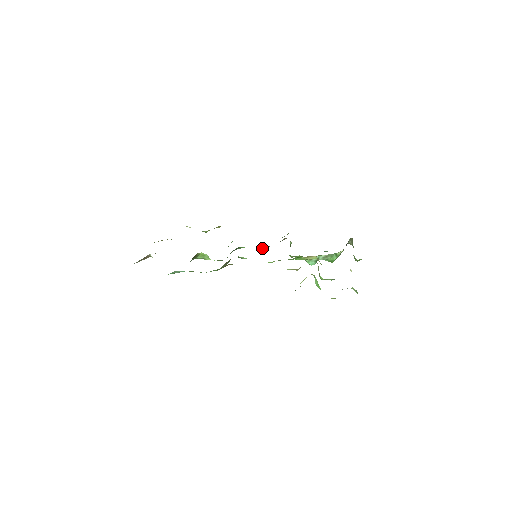
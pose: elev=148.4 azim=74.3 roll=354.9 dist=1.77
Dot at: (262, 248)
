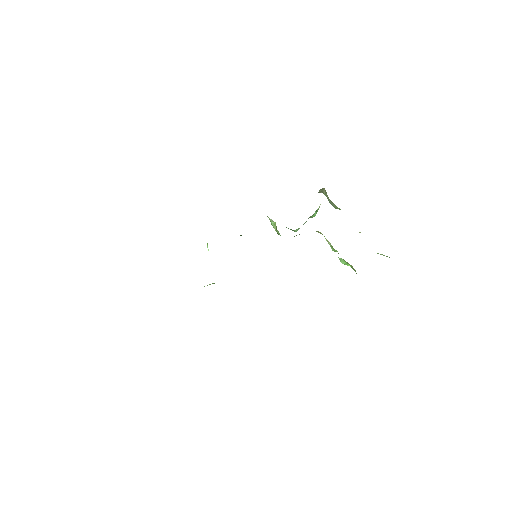
Dot at: occluded
